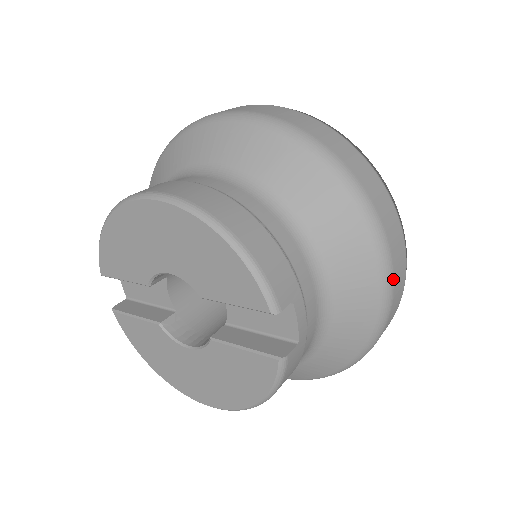
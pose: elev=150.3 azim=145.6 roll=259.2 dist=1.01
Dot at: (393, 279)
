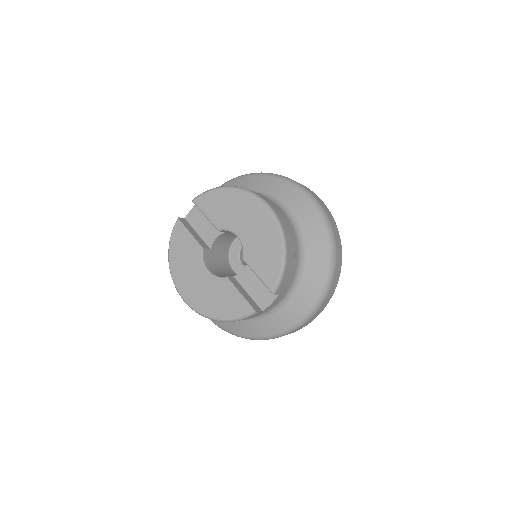
Dot at: (310, 319)
